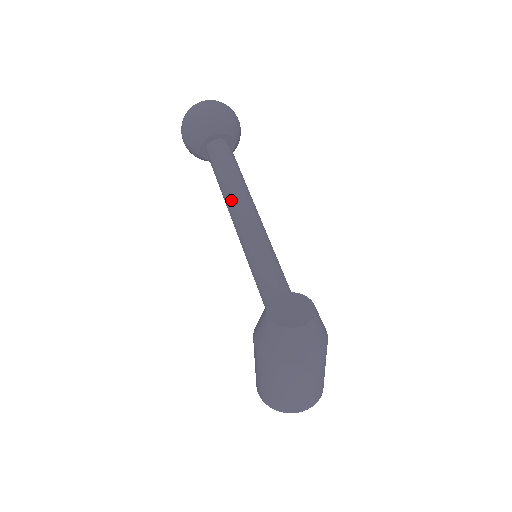
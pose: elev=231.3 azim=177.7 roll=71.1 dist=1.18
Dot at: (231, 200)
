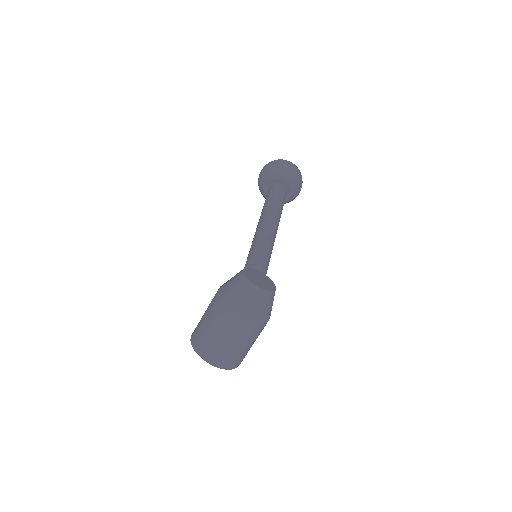
Dot at: (266, 214)
